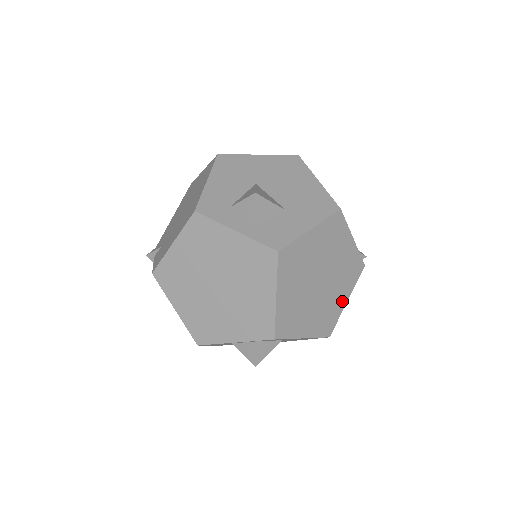
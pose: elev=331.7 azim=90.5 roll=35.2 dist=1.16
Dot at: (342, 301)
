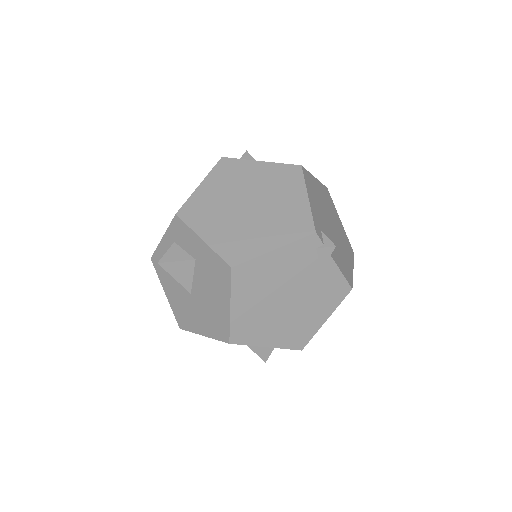
Dot at: (267, 244)
